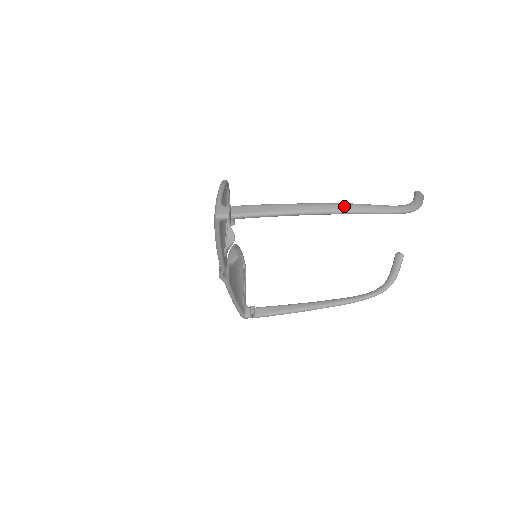
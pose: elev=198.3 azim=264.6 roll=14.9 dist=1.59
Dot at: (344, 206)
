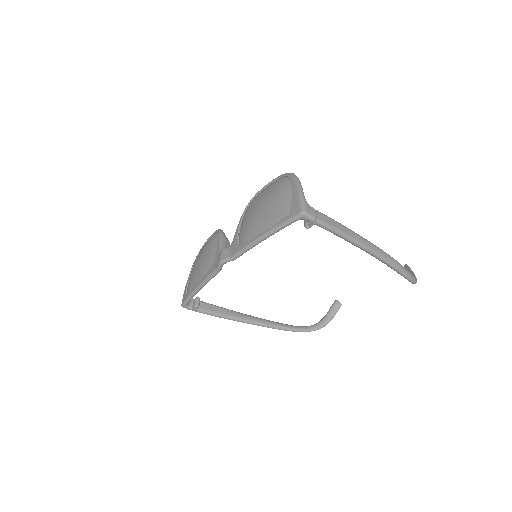
Dot at: (391, 258)
